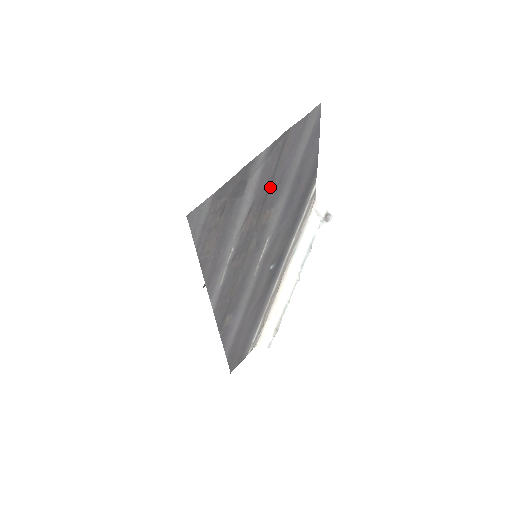
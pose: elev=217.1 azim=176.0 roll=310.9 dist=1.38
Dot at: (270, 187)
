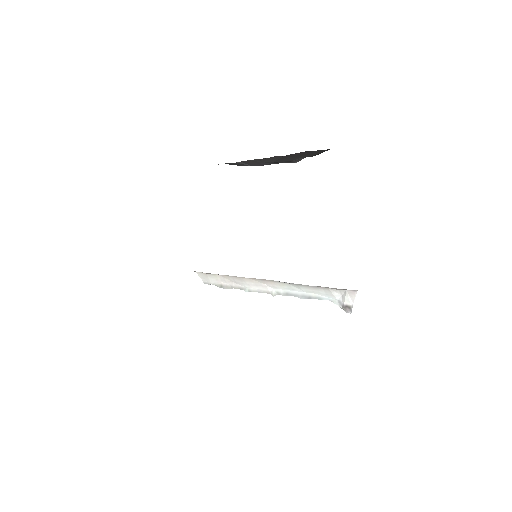
Dot at: occluded
